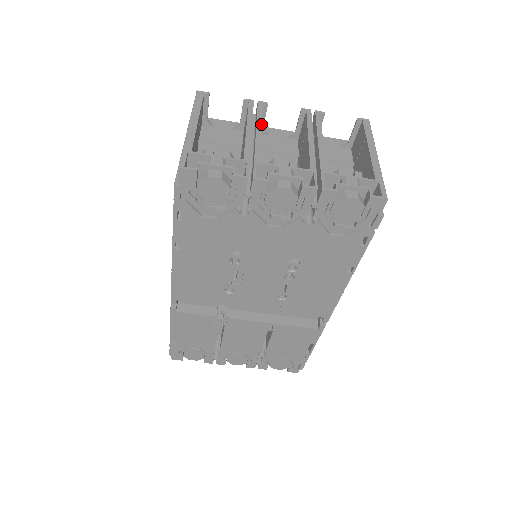
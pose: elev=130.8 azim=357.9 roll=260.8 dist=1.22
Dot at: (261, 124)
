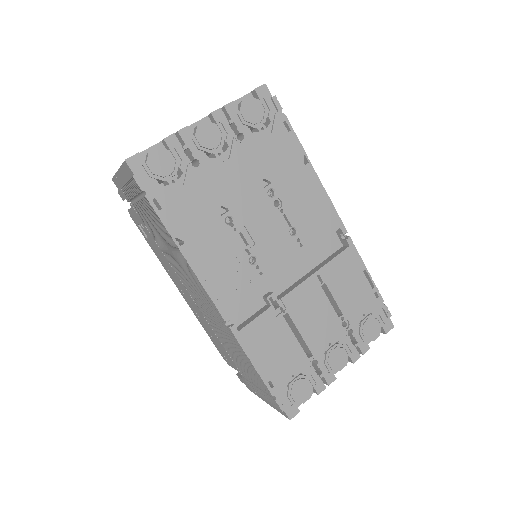
Dot at: occluded
